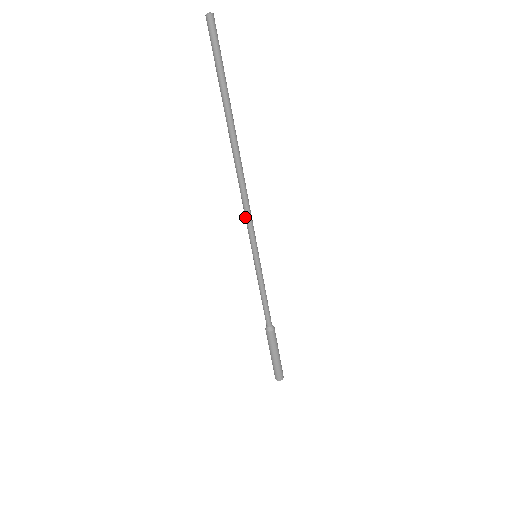
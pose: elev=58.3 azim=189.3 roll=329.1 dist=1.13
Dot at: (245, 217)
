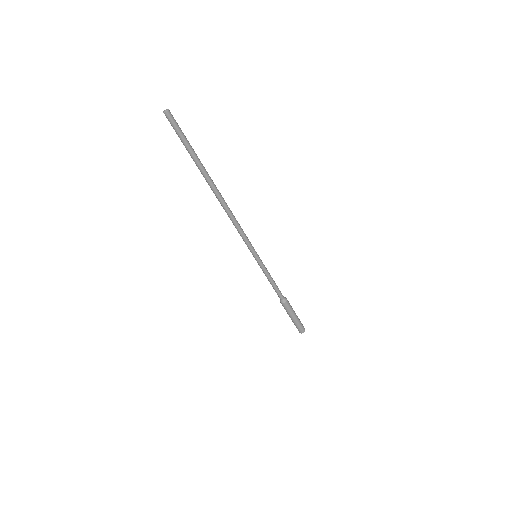
Dot at: (238, 232)
